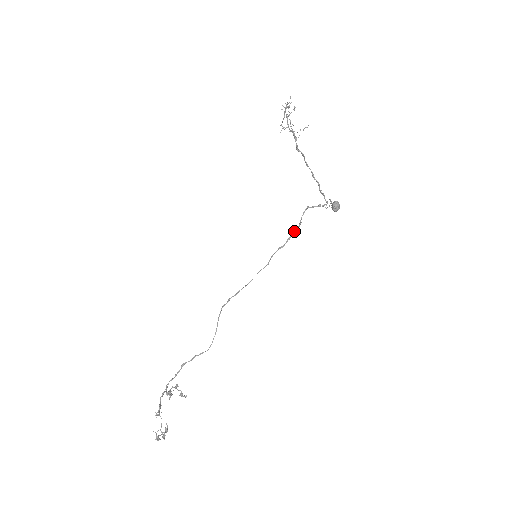
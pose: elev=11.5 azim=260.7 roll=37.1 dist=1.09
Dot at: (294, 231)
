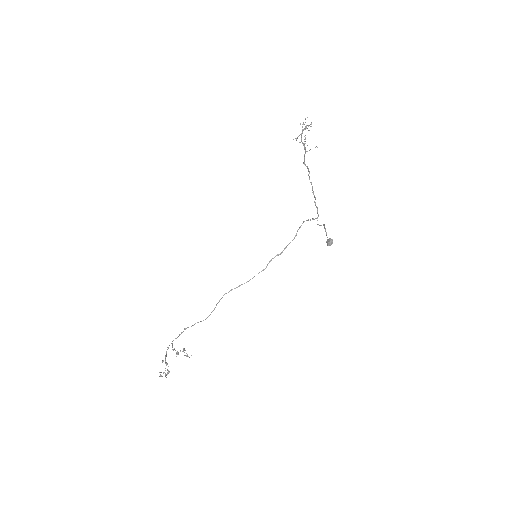
Dot at: (290, 242)
